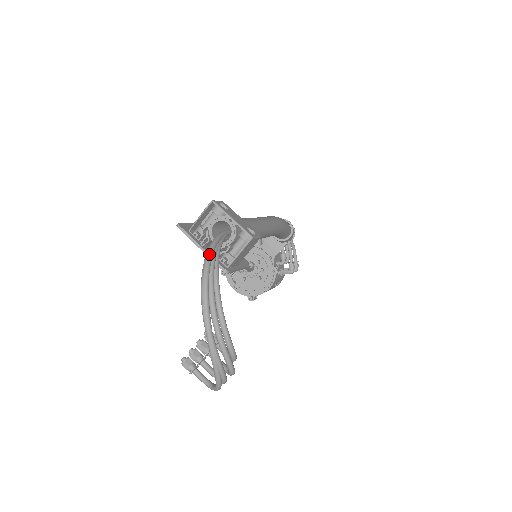
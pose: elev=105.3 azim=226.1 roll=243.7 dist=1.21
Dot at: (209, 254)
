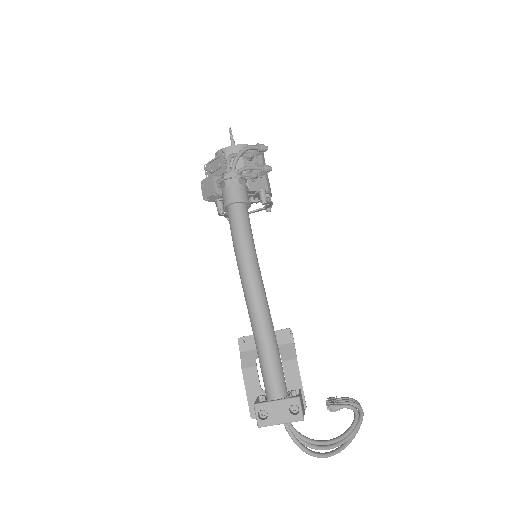
Dot at: occluded
